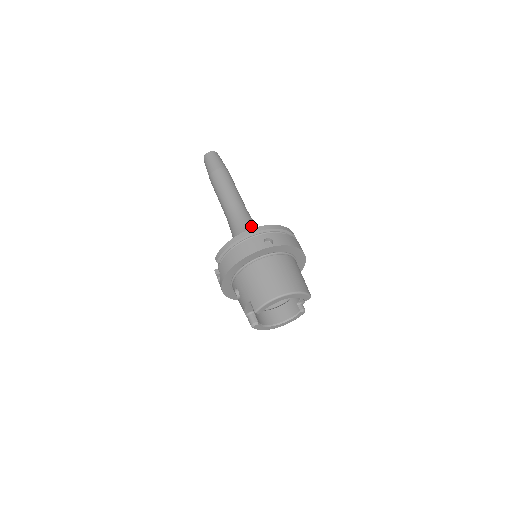
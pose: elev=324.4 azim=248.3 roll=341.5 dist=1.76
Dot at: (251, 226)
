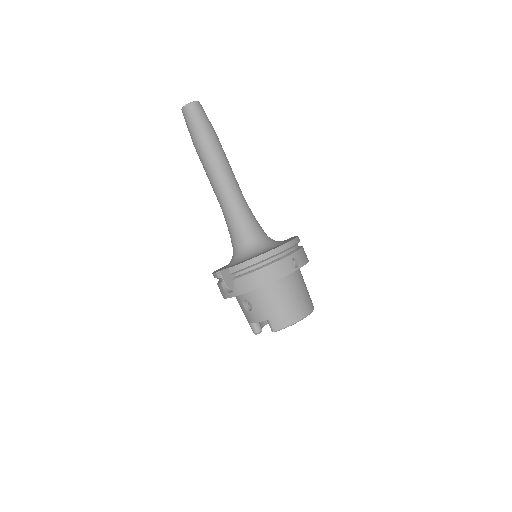
Dot at: (256, 225)
